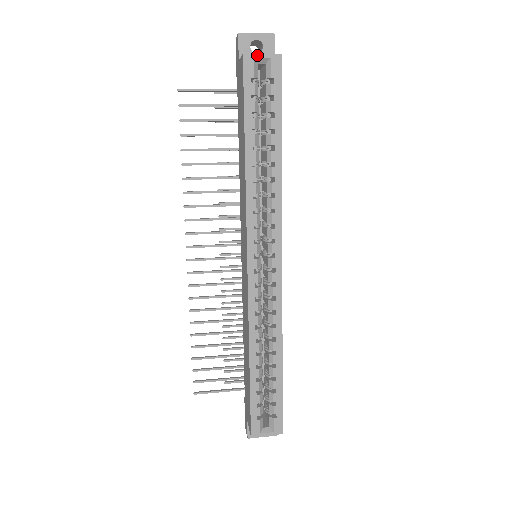
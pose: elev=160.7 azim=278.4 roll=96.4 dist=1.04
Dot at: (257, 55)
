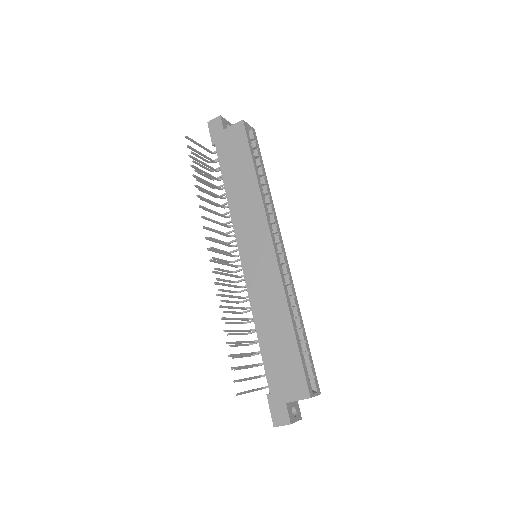
Dot at: (247, 124)
